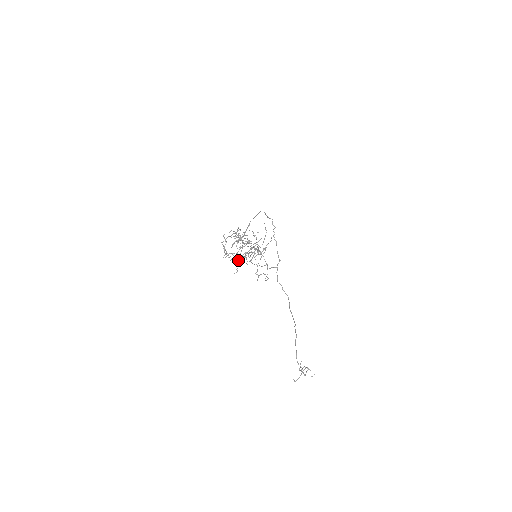
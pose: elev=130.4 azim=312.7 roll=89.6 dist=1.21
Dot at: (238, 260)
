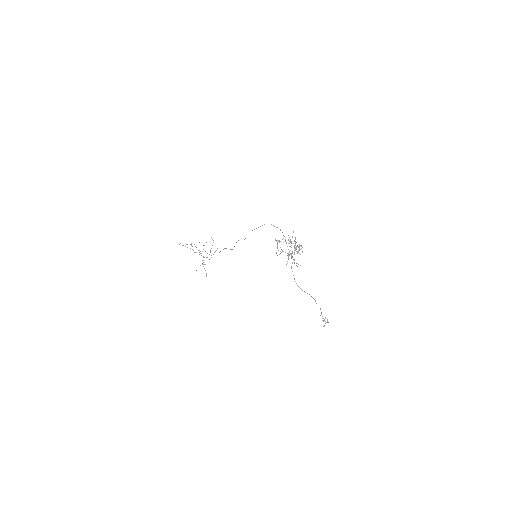
Dot at: (289, 255)
